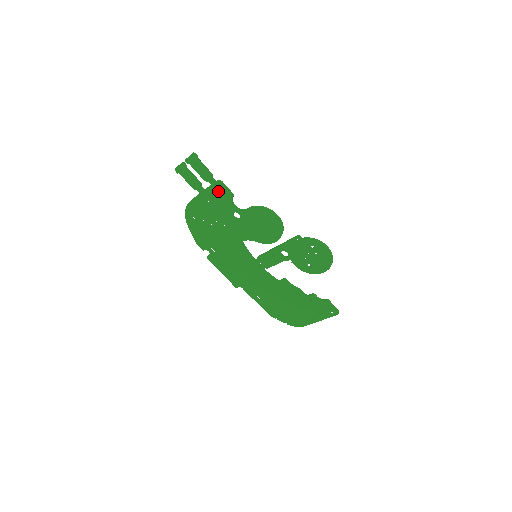
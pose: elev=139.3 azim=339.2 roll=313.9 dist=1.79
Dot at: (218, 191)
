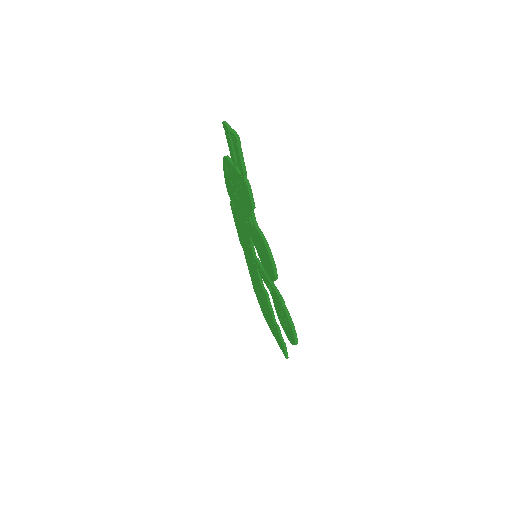
Dot at: (245, 188)
